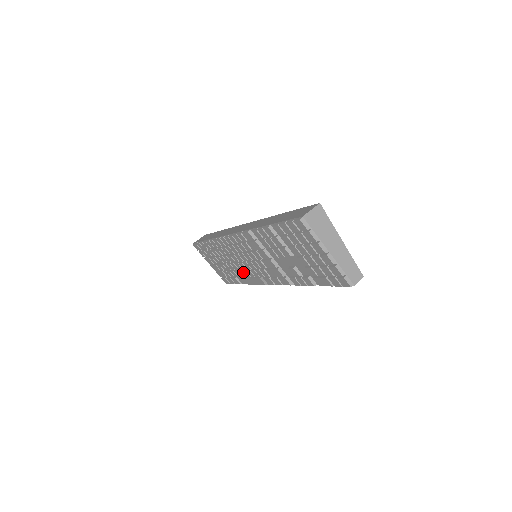
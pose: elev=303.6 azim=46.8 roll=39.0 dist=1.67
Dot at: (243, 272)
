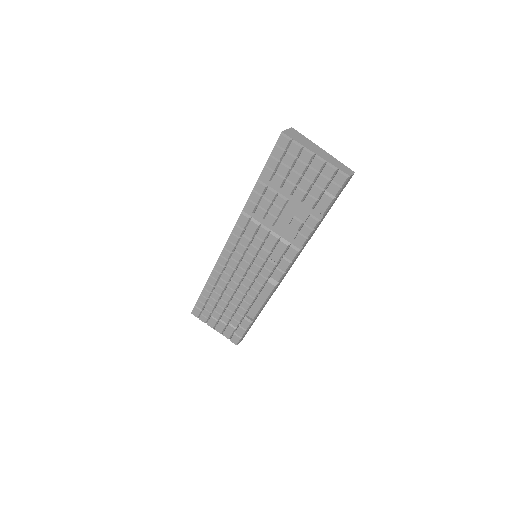
Dot at: (249, 294)
